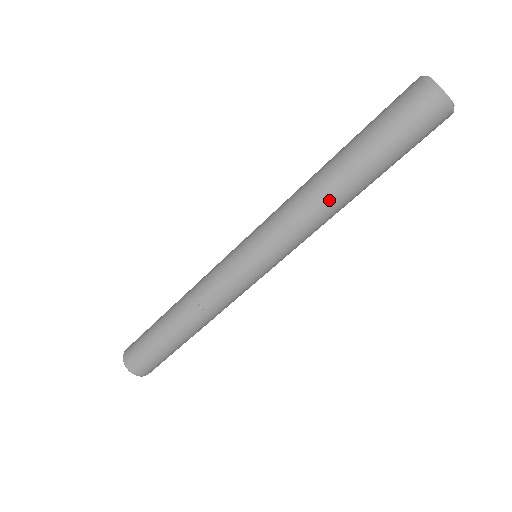
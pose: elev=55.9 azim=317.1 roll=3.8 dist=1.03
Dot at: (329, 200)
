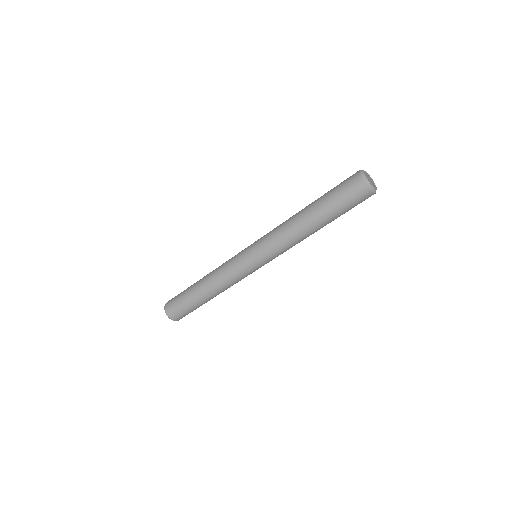
Dot at: (305, 235)
